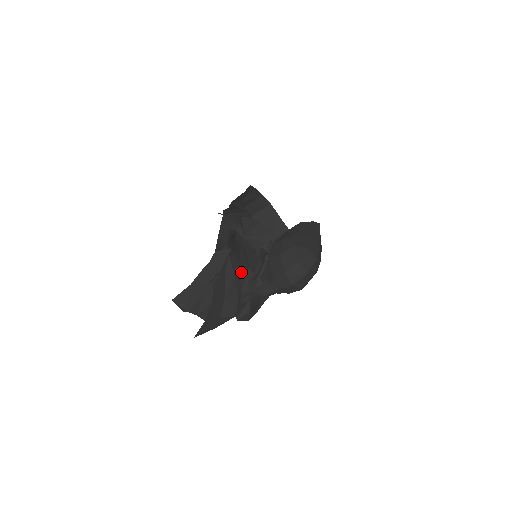
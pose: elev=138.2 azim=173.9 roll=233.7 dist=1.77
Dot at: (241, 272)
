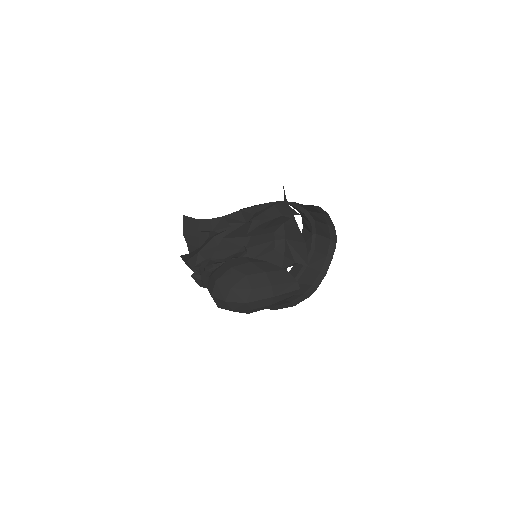
Dot at: occluded
